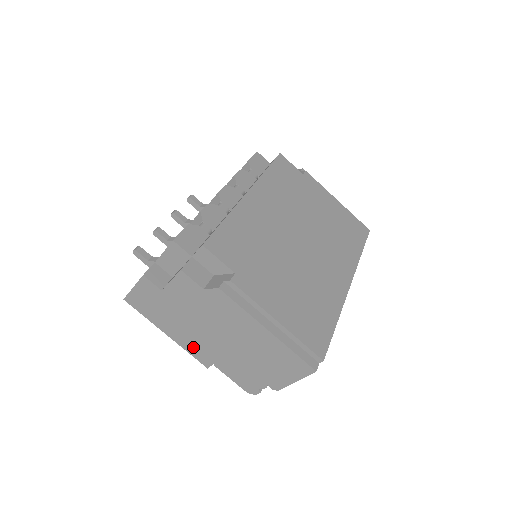
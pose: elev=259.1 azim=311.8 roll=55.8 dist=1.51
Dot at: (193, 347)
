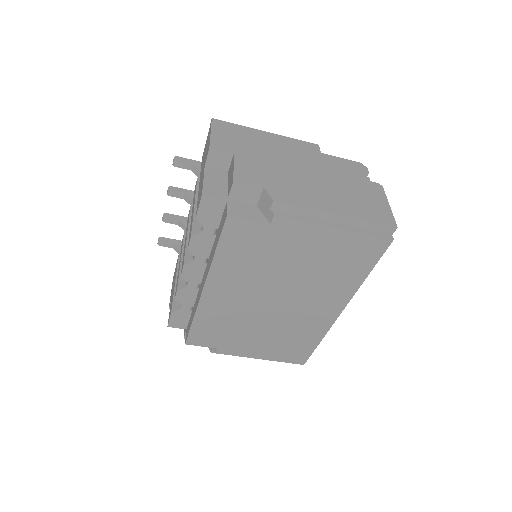
Dot at: occluded
